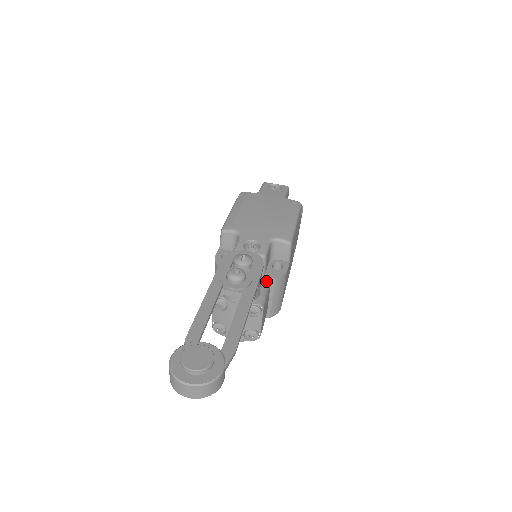
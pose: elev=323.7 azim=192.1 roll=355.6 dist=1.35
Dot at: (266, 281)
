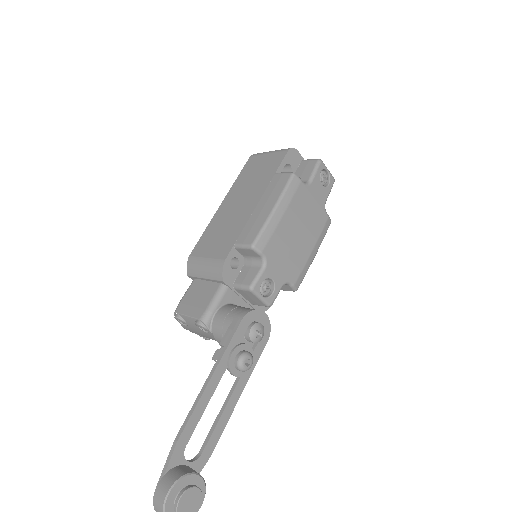
Dot at: occluded
